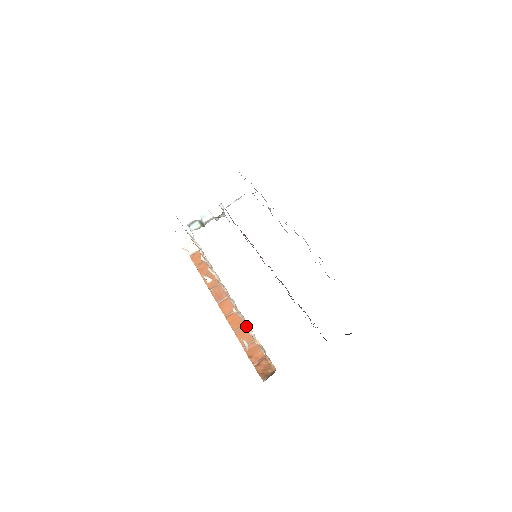
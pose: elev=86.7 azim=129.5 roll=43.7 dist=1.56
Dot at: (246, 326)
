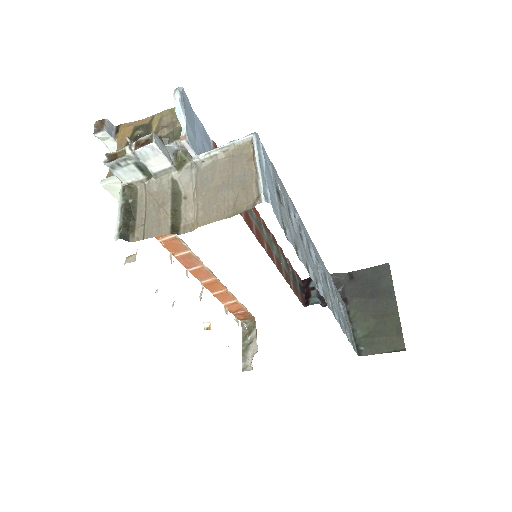
Dot at: occluded
